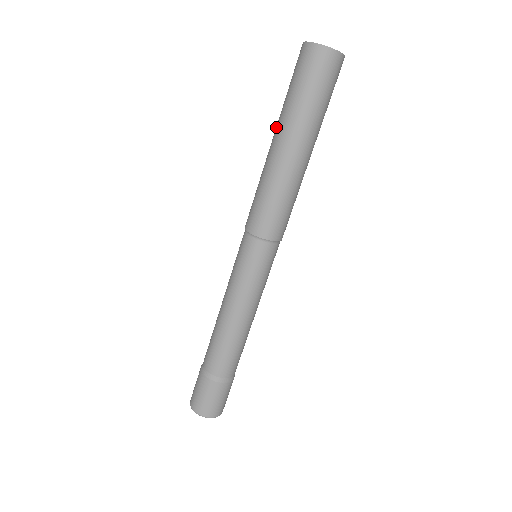
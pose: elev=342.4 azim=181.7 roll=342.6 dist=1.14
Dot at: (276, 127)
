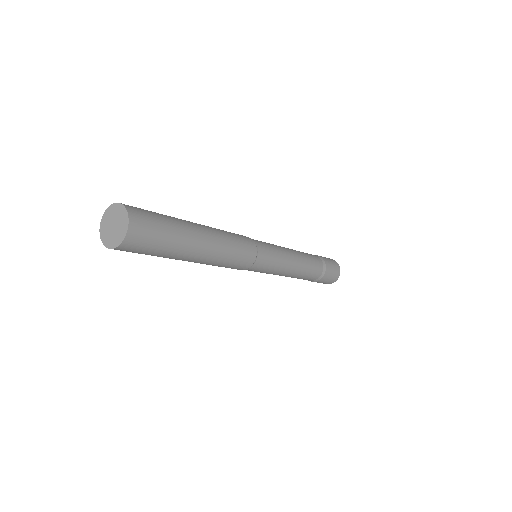
Dot at: occluded
